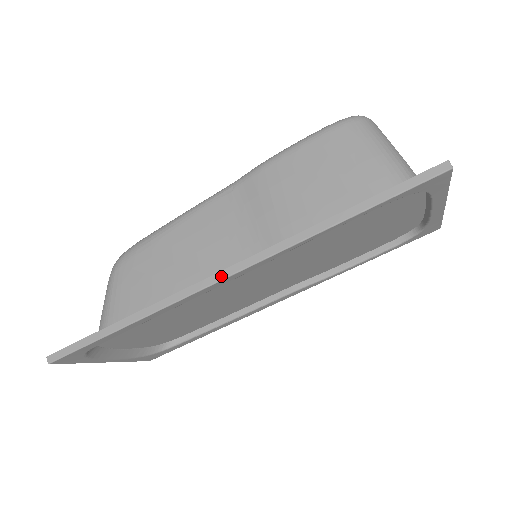
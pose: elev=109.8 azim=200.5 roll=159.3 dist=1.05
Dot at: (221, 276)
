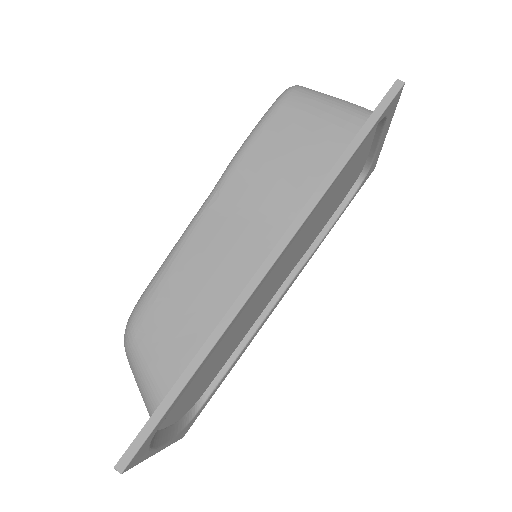
Dot at: (267, 266)
